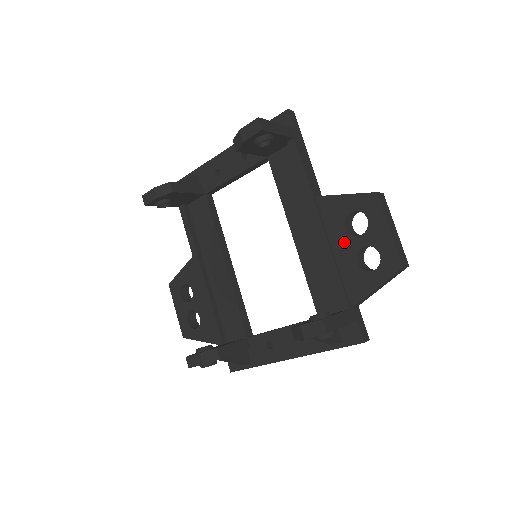
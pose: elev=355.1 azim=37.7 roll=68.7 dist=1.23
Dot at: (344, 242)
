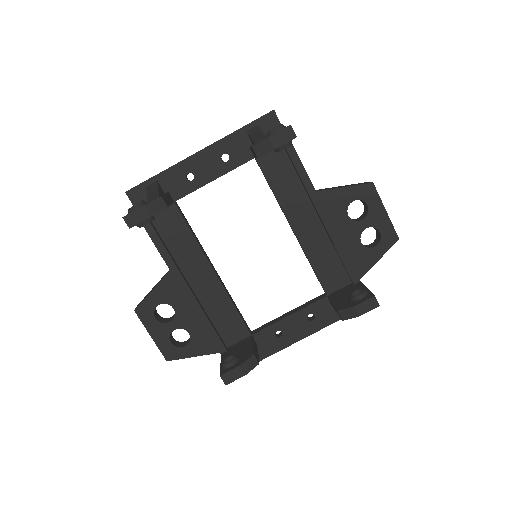
Dot at: (348, 228)
